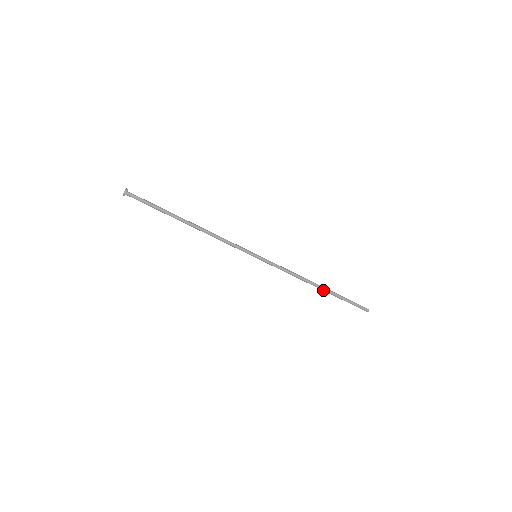
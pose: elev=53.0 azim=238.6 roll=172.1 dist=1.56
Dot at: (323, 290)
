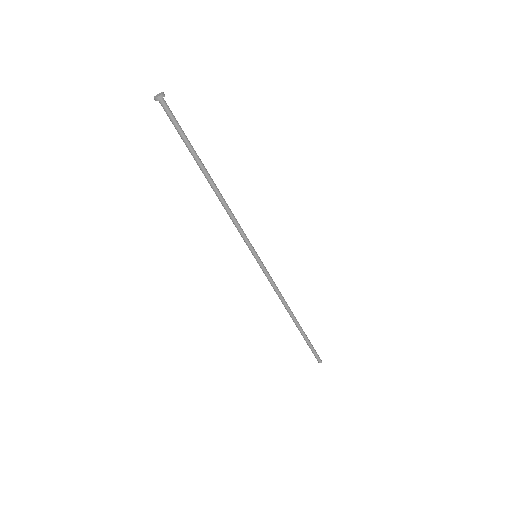
Dot at: (297, 323)
